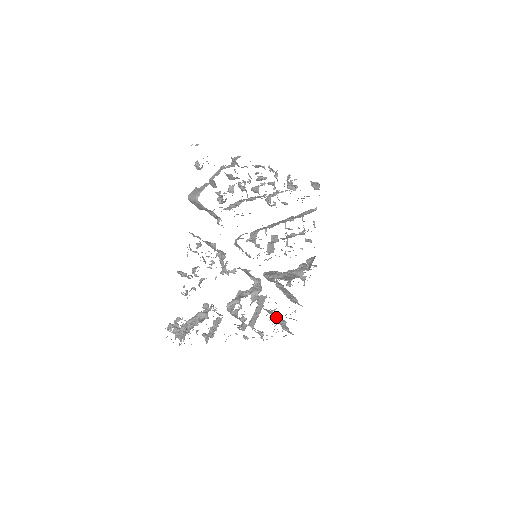
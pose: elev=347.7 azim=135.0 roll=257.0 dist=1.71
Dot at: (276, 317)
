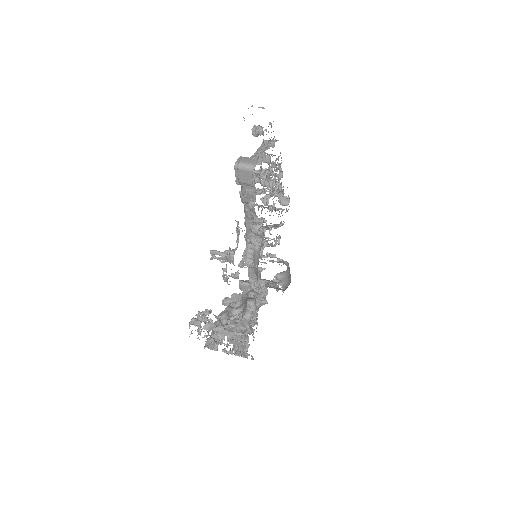
Dot at: occluded
